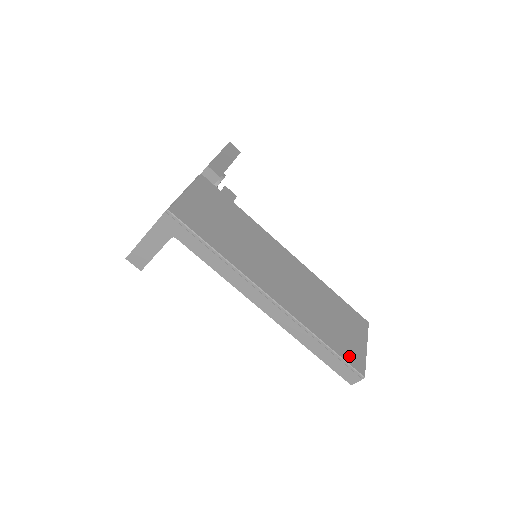
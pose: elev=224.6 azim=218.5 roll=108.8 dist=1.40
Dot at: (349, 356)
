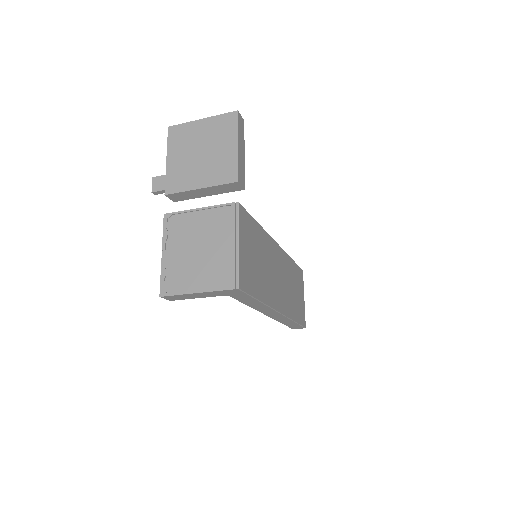
Dot at: (301, 318)
